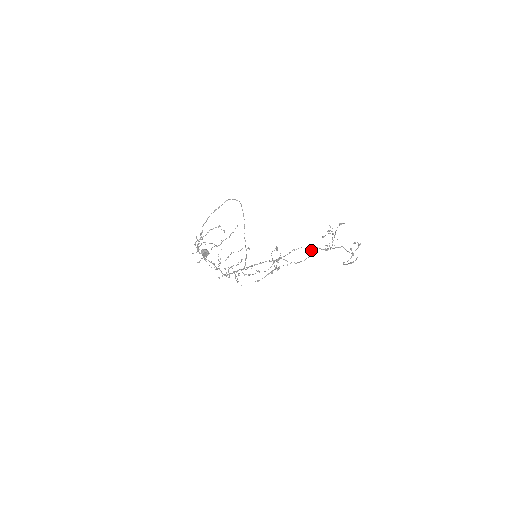
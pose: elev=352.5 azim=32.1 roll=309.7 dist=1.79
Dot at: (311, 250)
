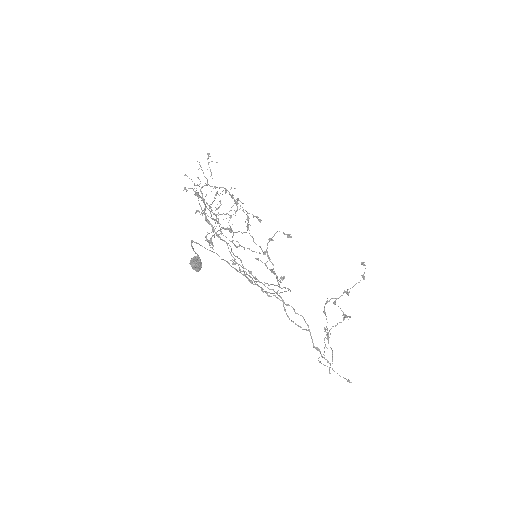
Dot at: (306, 330)
